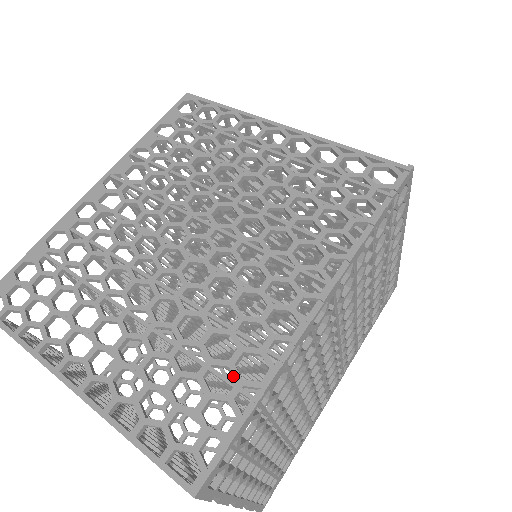
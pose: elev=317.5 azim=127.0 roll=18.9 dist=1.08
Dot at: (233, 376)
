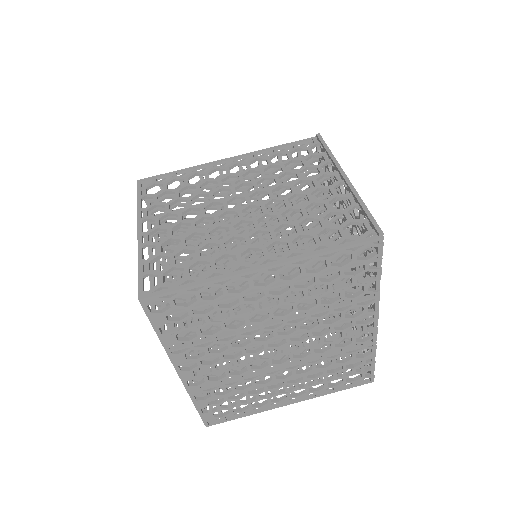
Dot at: occluded
